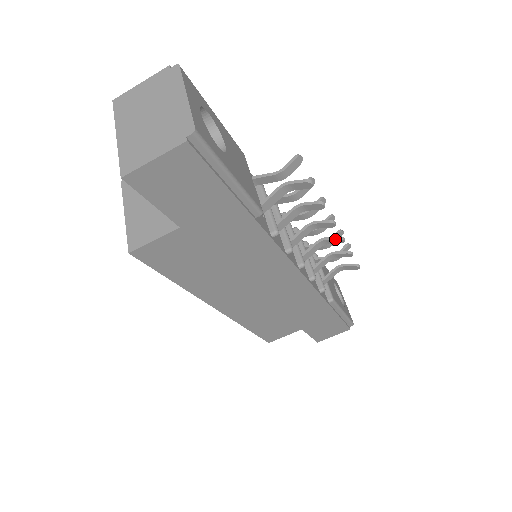
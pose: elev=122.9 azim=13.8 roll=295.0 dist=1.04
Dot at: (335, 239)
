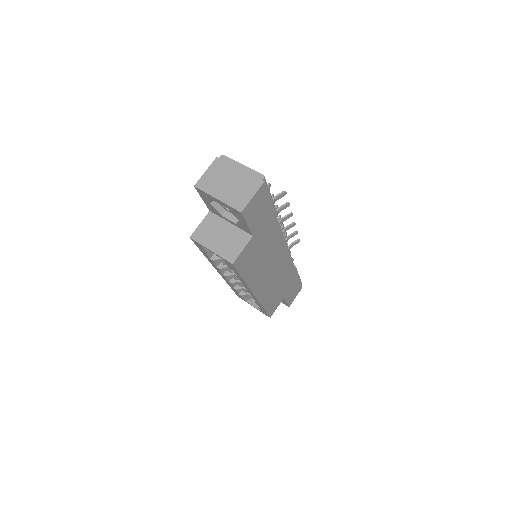
Dot at: (291, 225)
